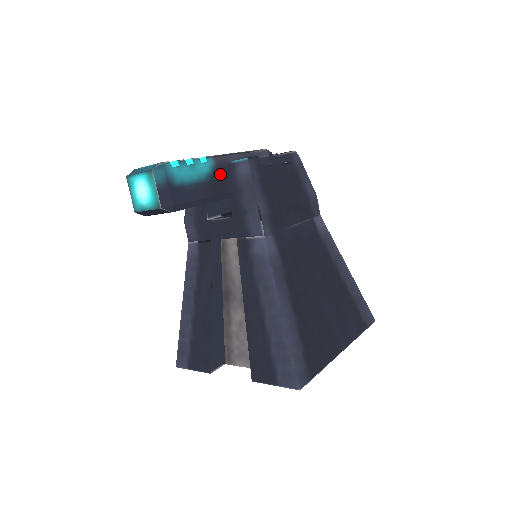
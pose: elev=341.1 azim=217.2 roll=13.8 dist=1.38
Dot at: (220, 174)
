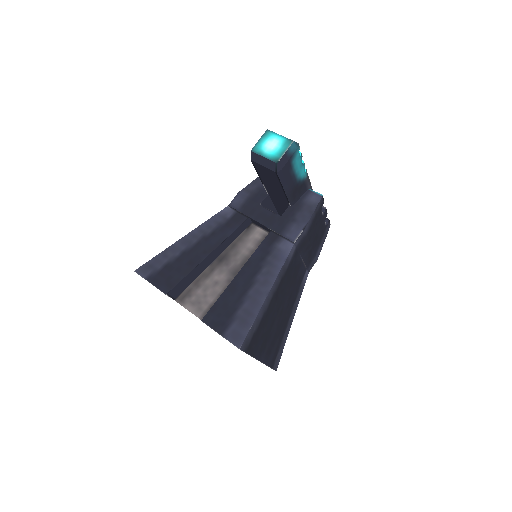
Dot at: (302, 187)
